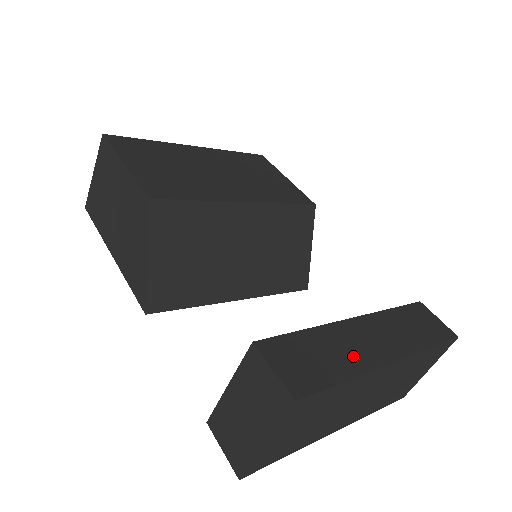
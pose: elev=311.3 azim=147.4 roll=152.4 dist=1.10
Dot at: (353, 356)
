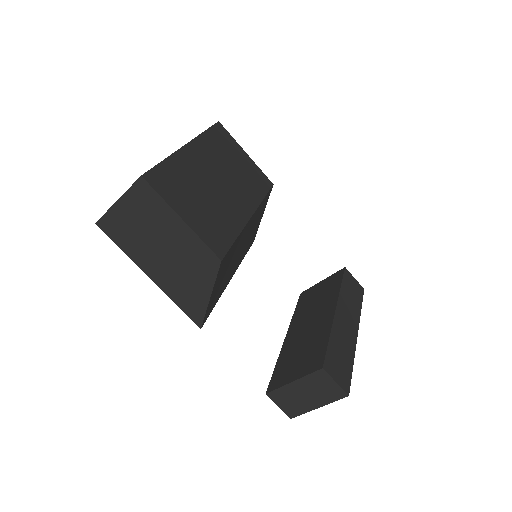
Dot at: (348, 344)
